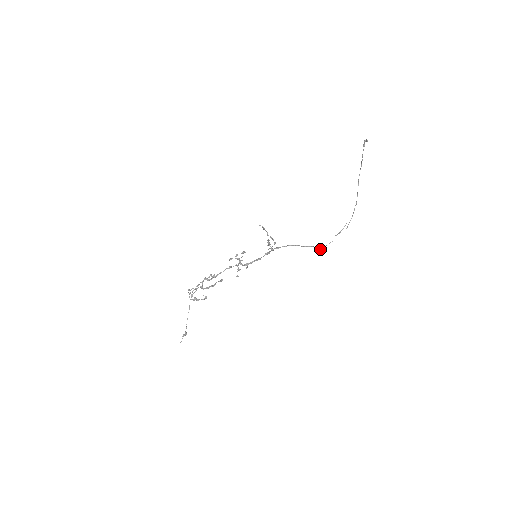
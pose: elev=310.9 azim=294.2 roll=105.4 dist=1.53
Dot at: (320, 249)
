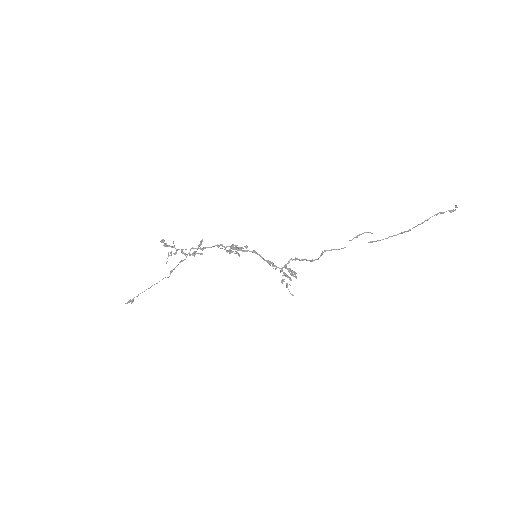
Dot at: (323, 252)
